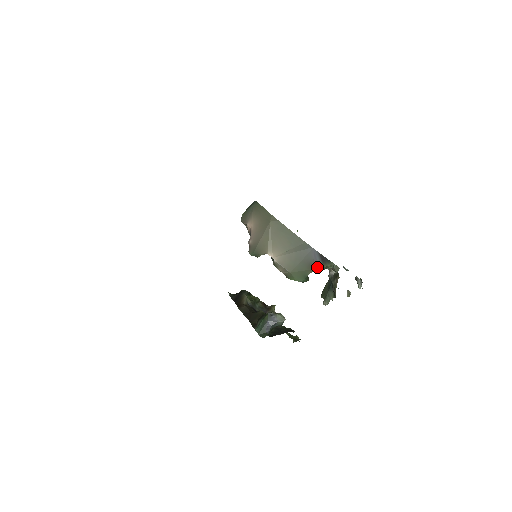
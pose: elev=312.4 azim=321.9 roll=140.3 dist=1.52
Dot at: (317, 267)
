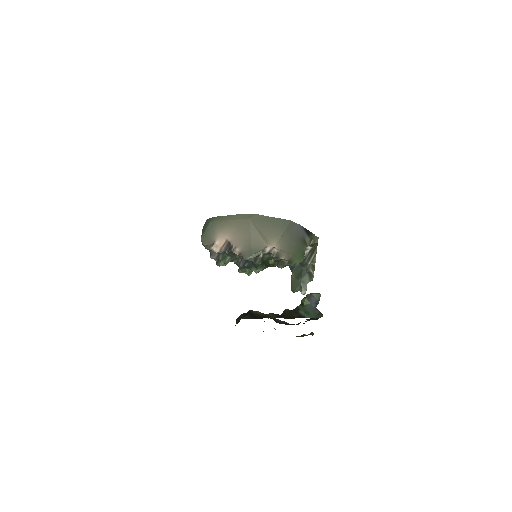
Dot at: (307, 241)
